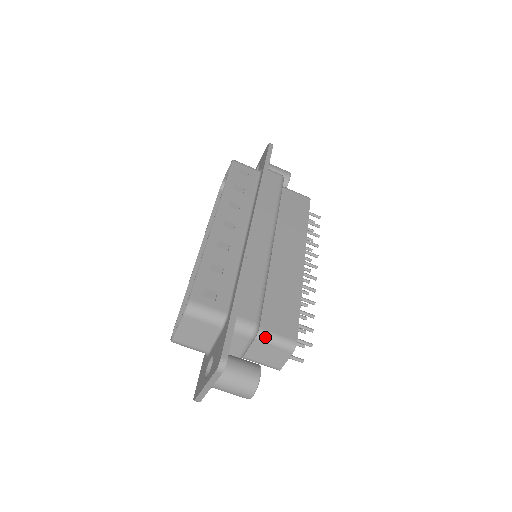
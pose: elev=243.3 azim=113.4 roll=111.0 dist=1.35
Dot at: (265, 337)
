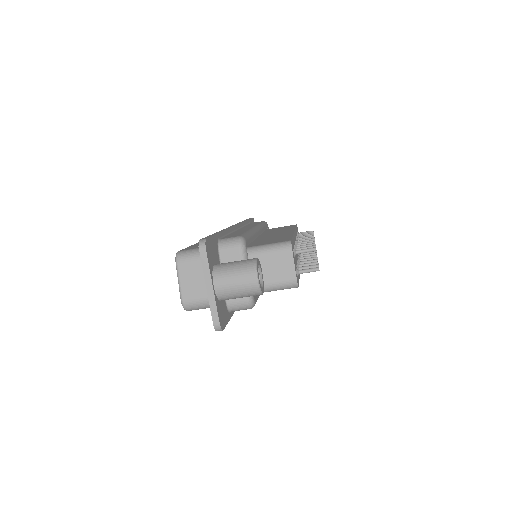
Dot at: (258, 249)
